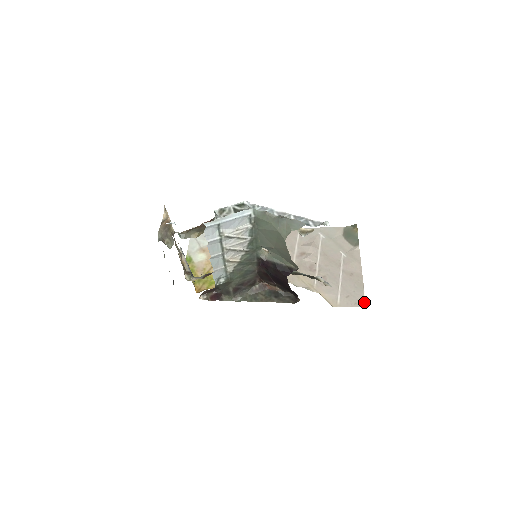
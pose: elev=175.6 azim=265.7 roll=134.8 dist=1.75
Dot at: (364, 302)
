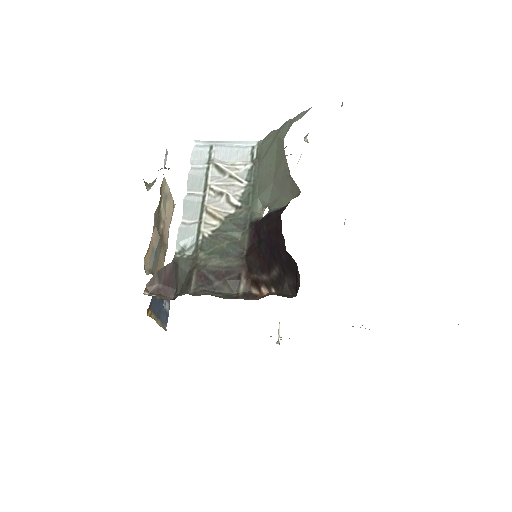
Dot at: occluded
